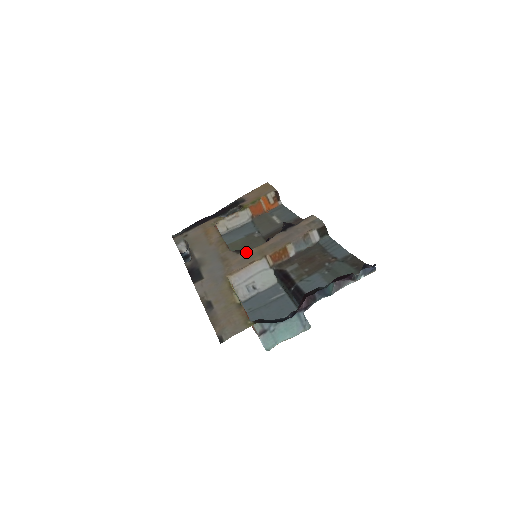
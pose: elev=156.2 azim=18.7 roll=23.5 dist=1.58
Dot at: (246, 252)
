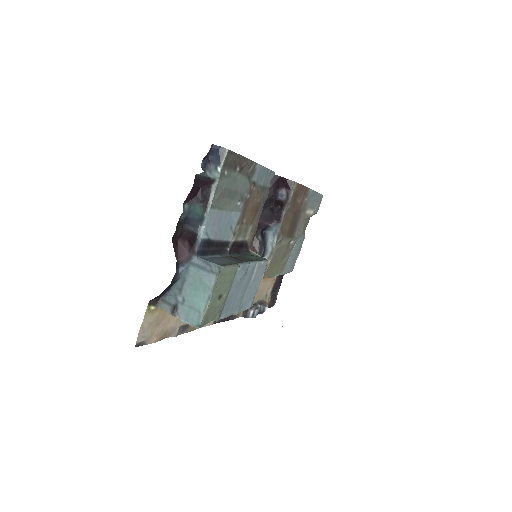
Dot at: occluded
